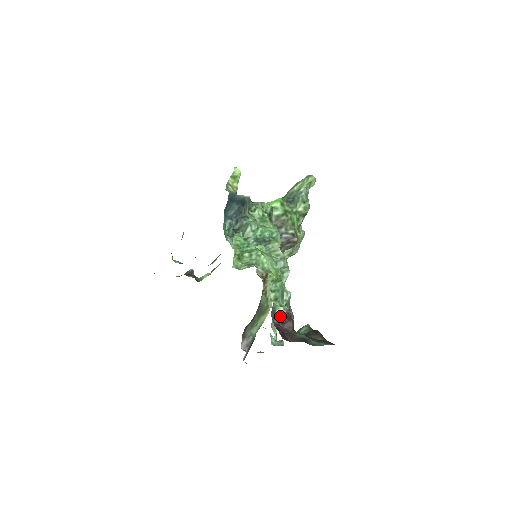
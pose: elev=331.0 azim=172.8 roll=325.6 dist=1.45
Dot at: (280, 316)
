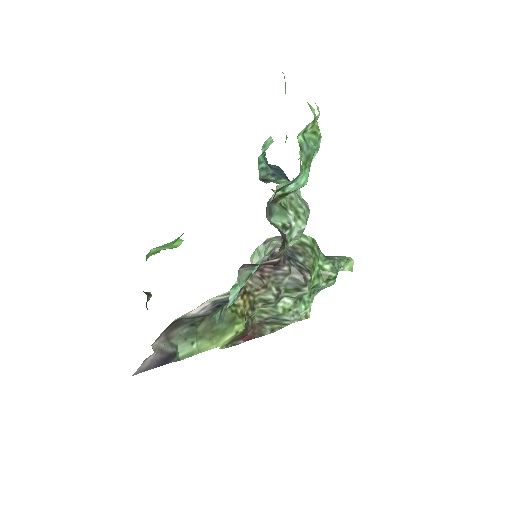
Dot at: (273, 225)
